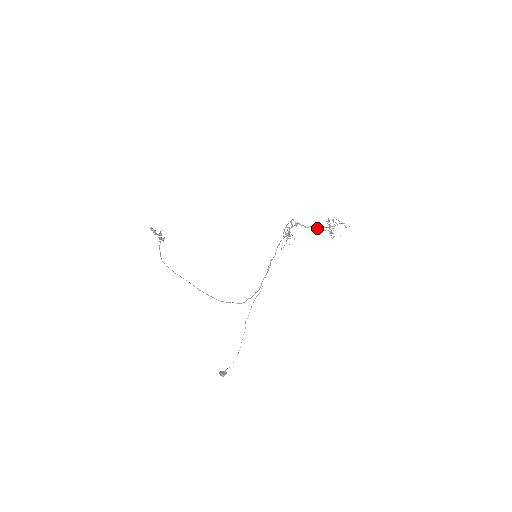
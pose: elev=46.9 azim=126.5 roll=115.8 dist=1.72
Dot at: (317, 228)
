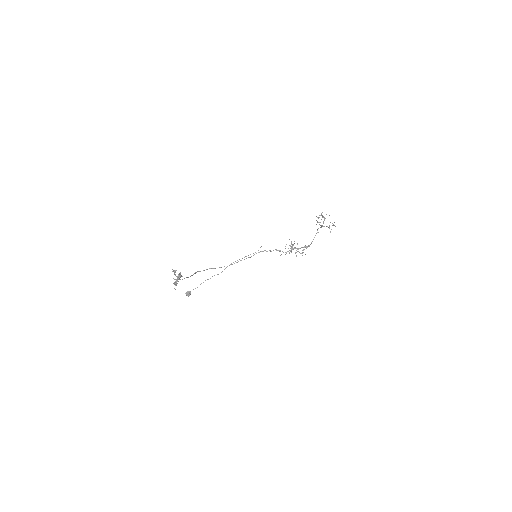
Dot at: occluded
